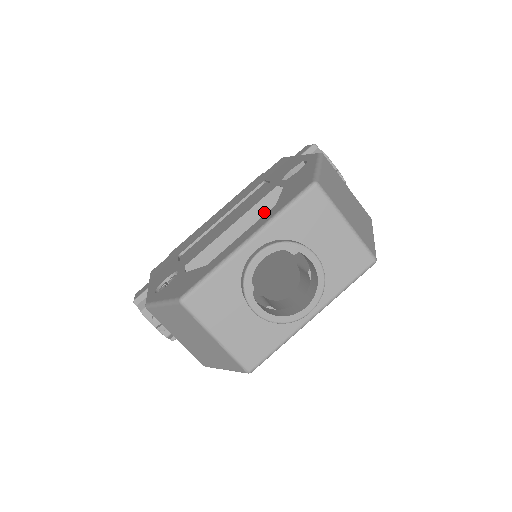
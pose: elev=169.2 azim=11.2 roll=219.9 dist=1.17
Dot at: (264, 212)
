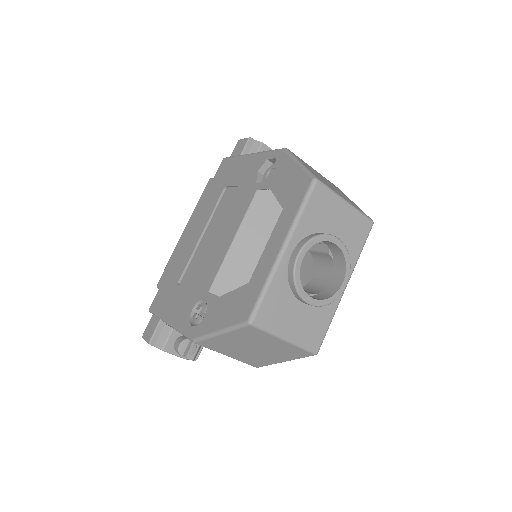
Dot at: (273, 218)
